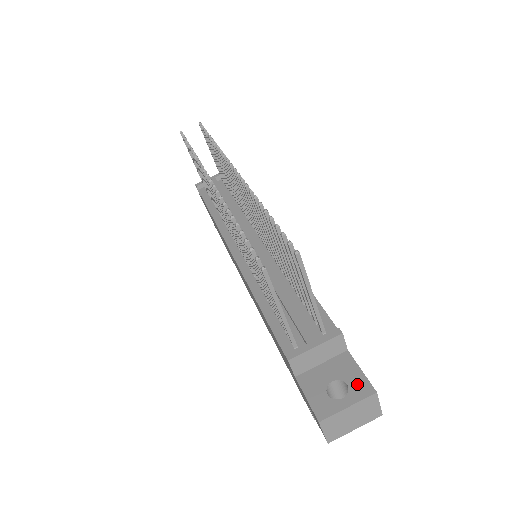
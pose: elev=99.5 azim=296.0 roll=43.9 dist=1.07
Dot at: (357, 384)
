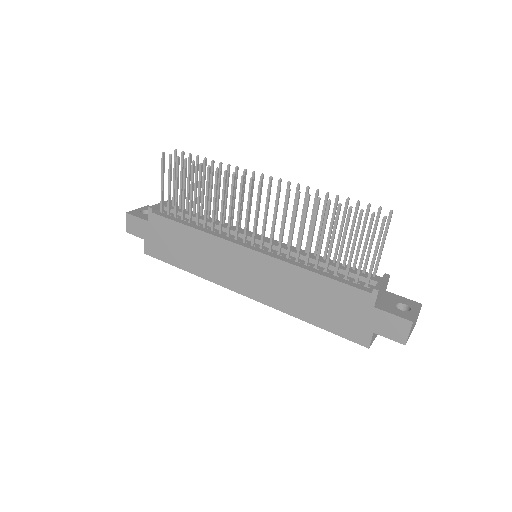
Dot at: (410, 303)
